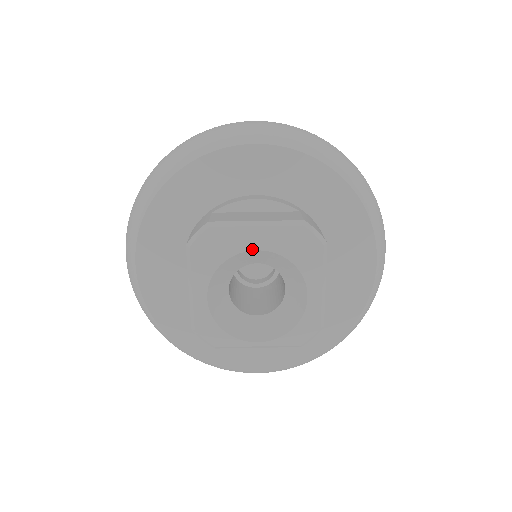
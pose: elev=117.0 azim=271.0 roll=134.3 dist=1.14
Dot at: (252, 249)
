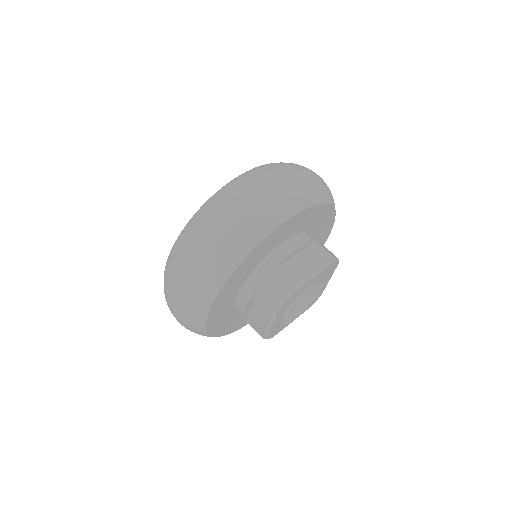
Dot at: occluded
